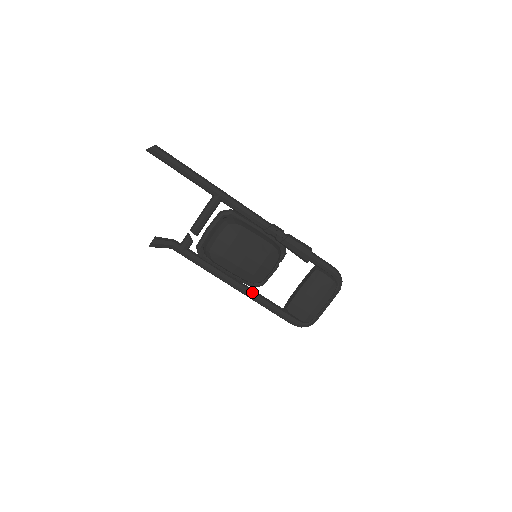
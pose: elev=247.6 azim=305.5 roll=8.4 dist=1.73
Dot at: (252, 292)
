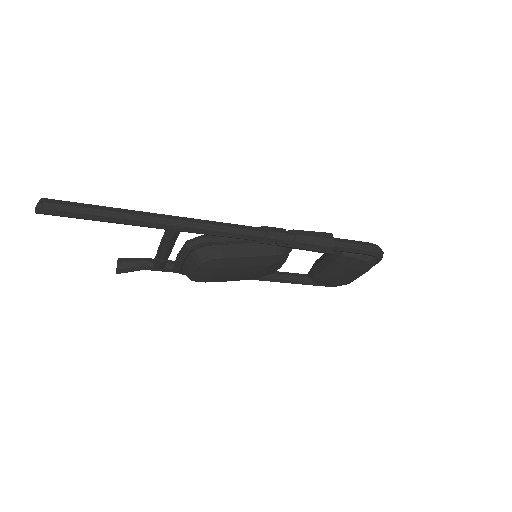
Dot at: (263, 278)
